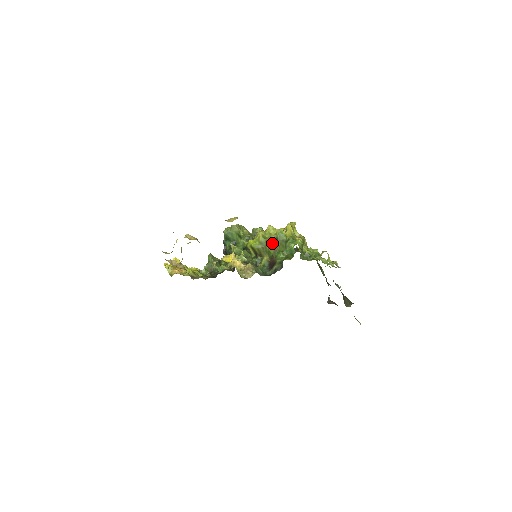
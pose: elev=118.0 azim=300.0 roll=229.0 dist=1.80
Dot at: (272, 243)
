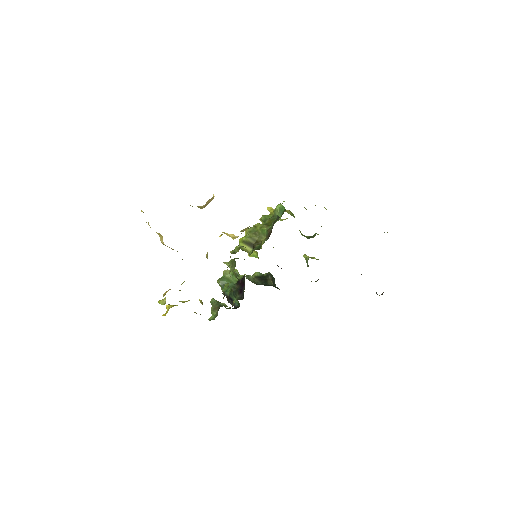
Dot at: (261, 224)
